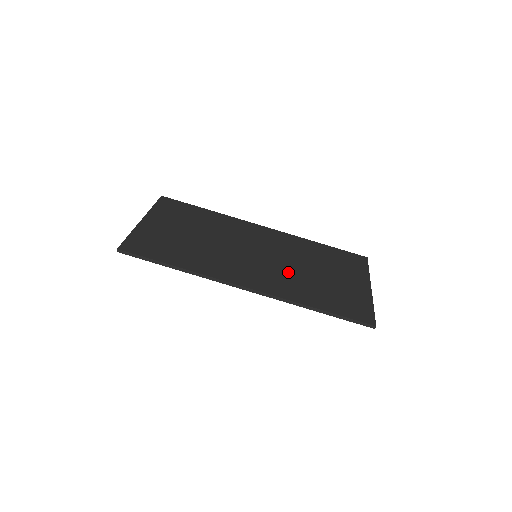
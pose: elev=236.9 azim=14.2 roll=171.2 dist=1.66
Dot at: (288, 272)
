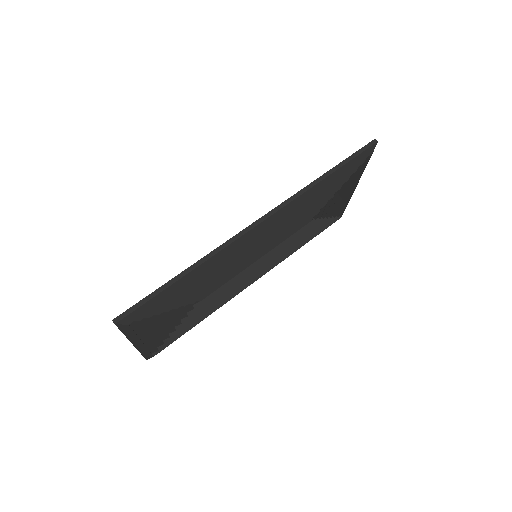
Dot at: occluded
